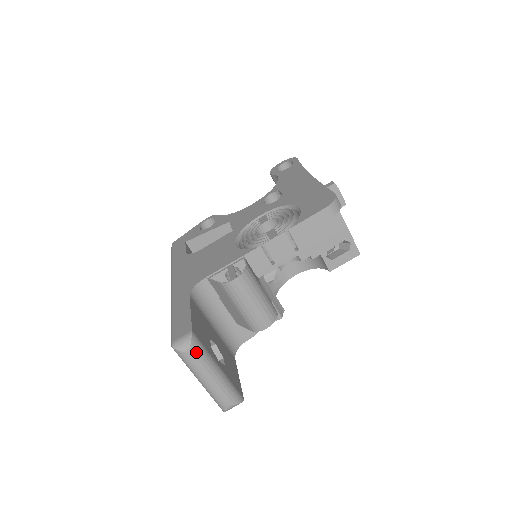
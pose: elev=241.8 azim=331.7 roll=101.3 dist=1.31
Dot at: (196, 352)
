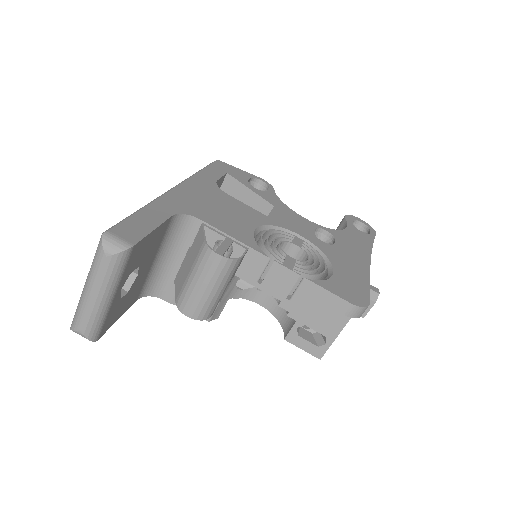
Dot at: (113, 264)
